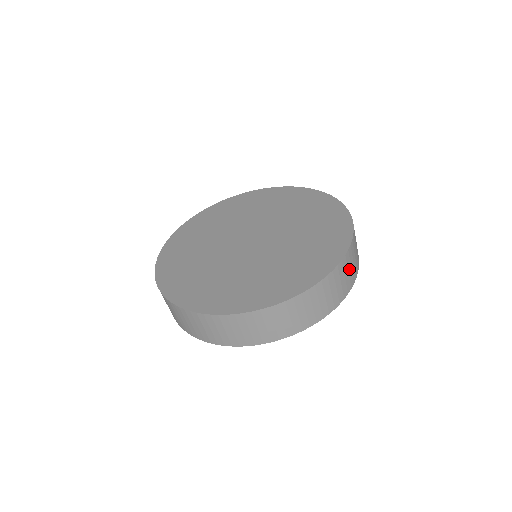
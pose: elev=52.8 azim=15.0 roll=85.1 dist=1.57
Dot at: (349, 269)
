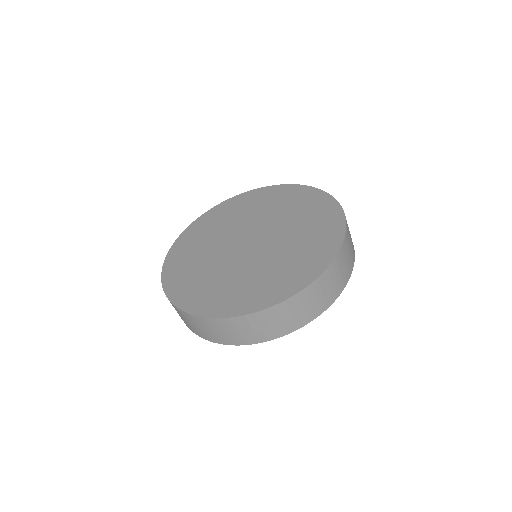
Dot at: occluded
